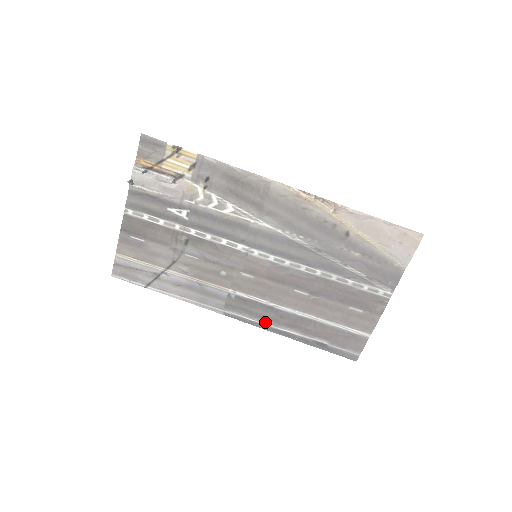
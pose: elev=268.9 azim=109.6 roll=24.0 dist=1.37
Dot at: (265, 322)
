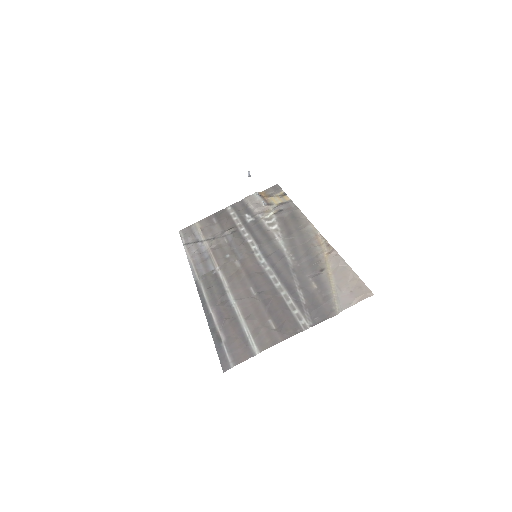
Dot at: (209, 299)
